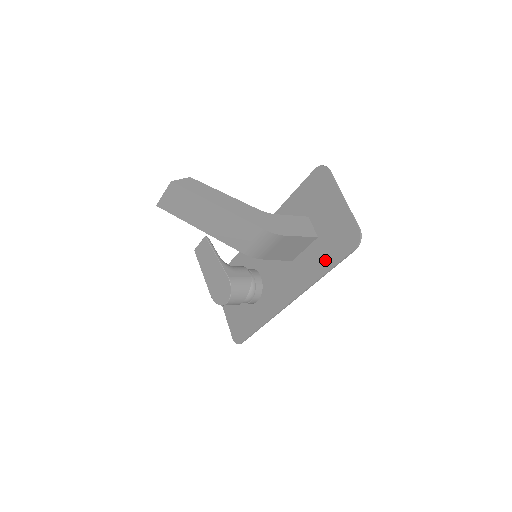
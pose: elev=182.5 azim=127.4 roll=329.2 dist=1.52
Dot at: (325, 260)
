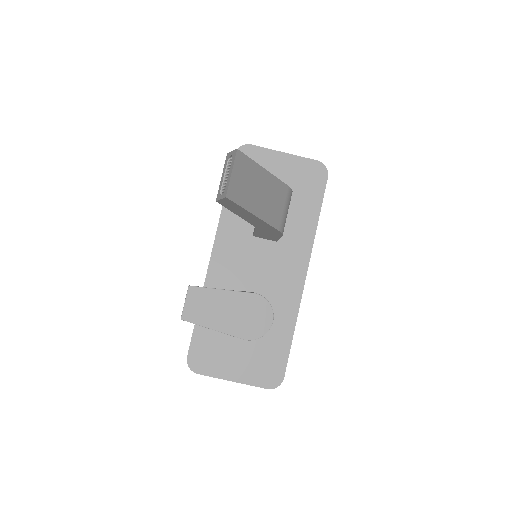
Dot at: (310, 208)
